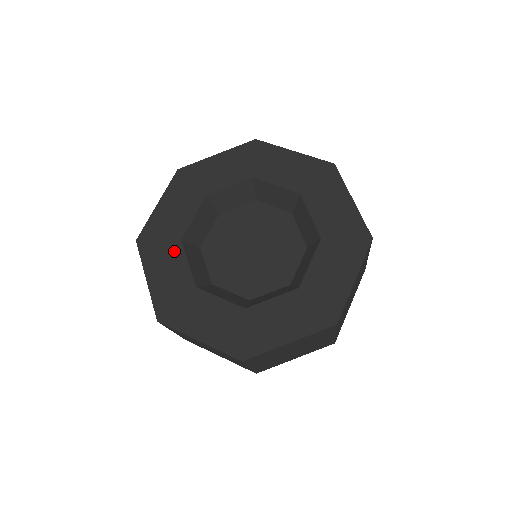
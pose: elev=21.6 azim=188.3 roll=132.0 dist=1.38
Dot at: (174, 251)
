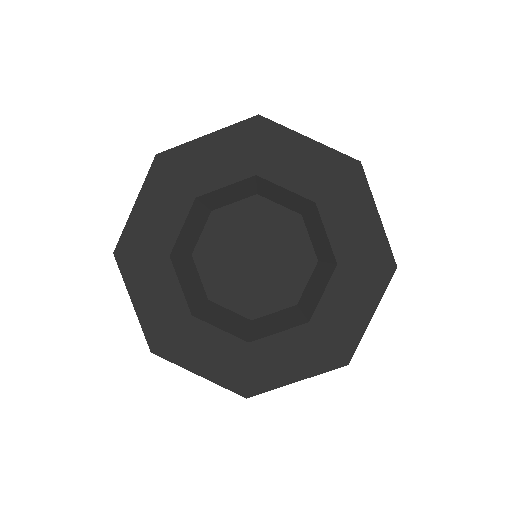
Dot at: (180, 202)
